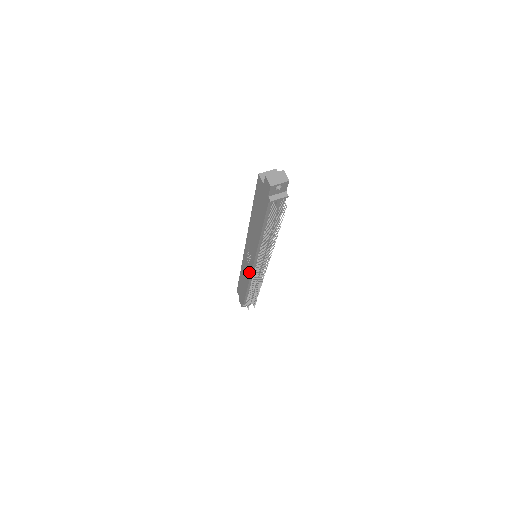
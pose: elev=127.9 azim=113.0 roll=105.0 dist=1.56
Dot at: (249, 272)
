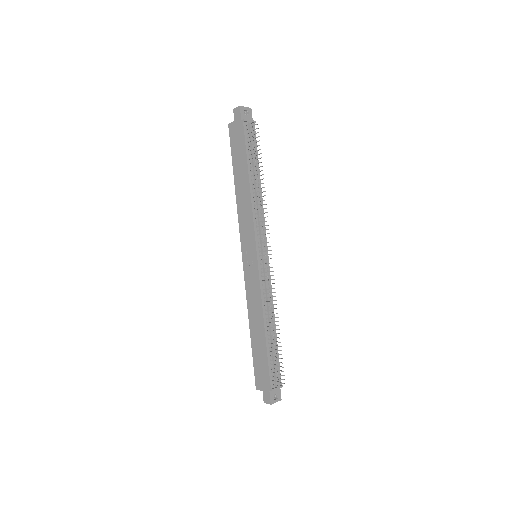
Dot at: (257, 281)
